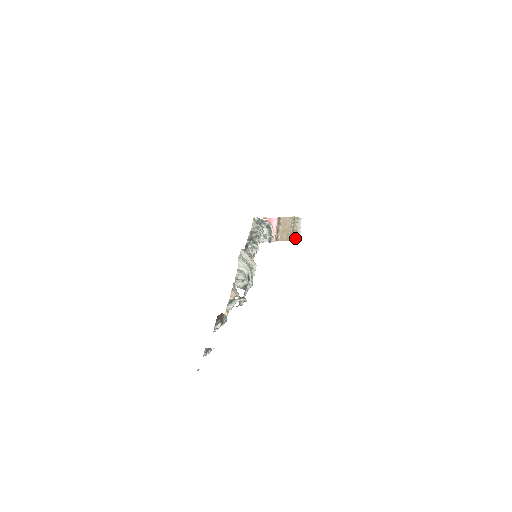
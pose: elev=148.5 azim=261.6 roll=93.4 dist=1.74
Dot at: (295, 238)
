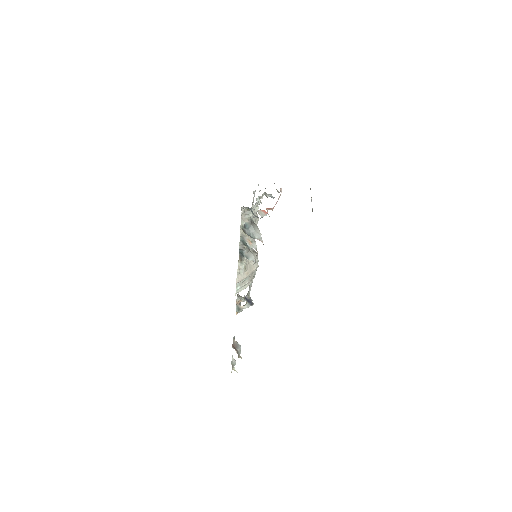
Dot at: occluded
